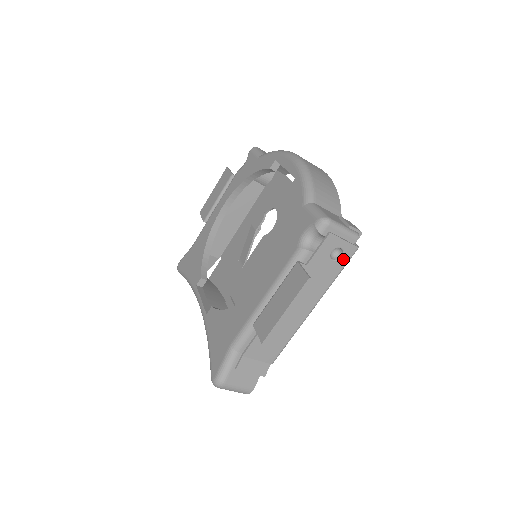
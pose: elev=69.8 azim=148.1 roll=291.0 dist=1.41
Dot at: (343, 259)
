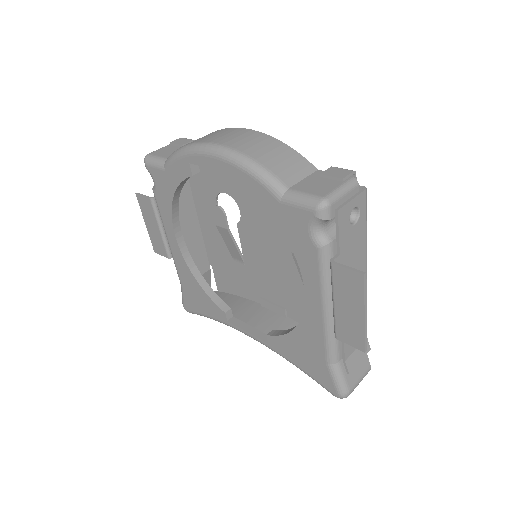
Dot at: (362, 212)
